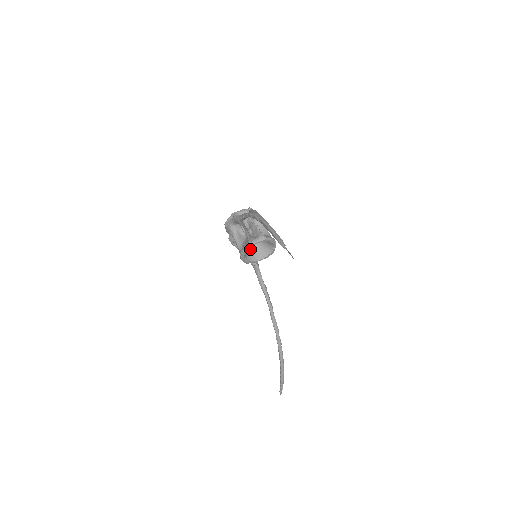
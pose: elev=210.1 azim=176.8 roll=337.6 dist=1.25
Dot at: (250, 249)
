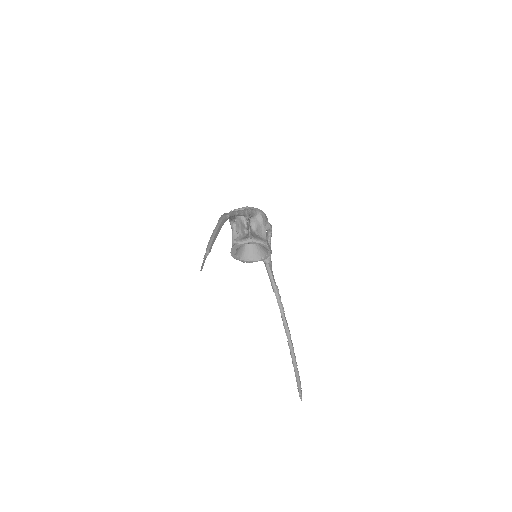
Dot at: (247, 248)
